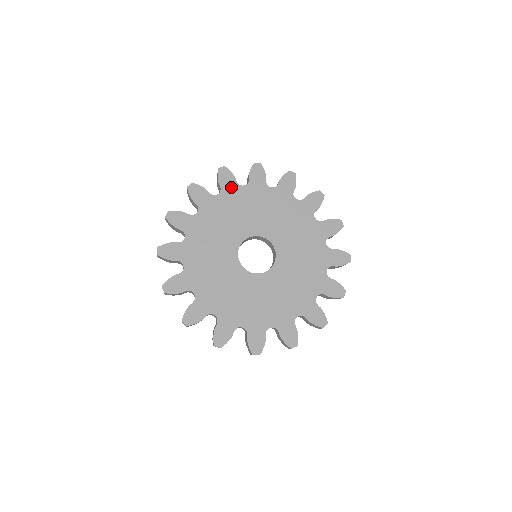
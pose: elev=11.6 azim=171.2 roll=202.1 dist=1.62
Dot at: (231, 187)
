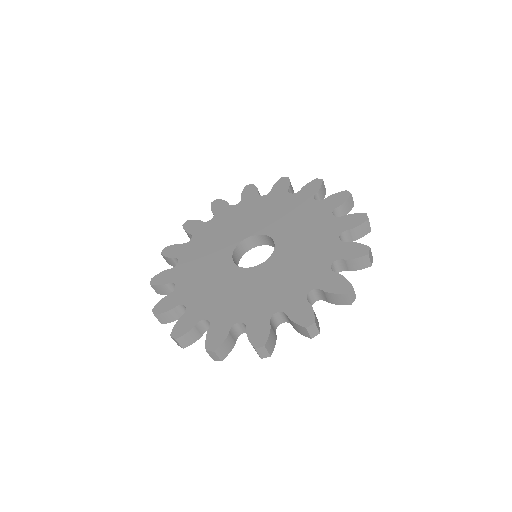
Dot at: (183, 250)
